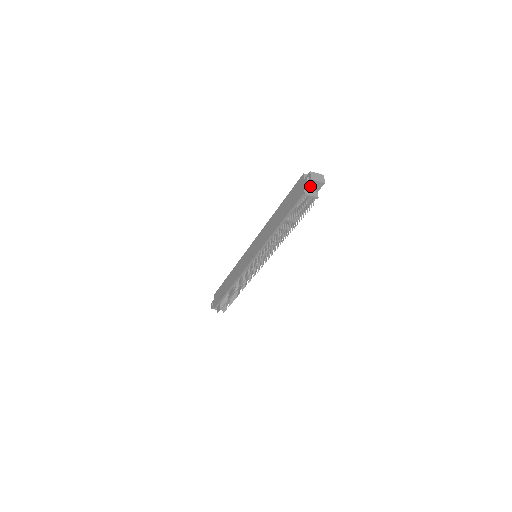
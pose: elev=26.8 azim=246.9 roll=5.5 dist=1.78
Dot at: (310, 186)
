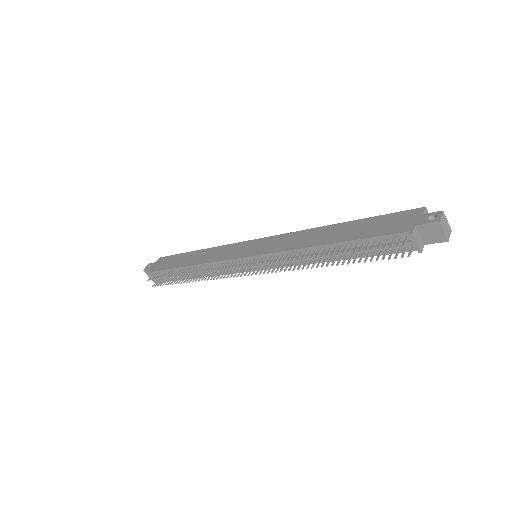
Dot at: (426, 229)
